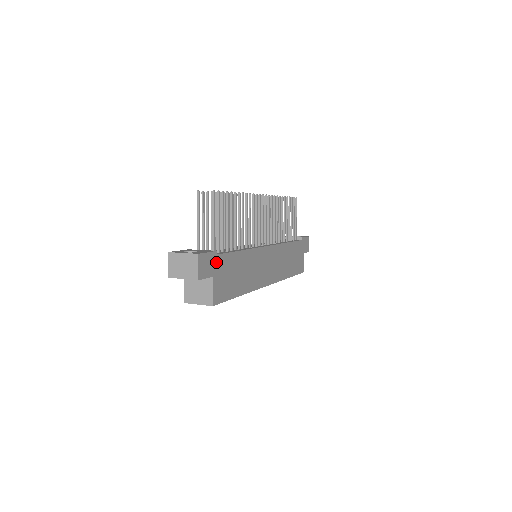
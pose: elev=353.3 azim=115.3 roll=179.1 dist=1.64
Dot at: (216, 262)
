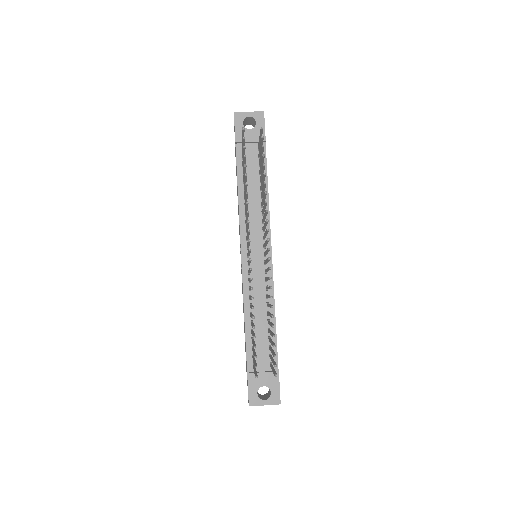
Dot at: occluded
